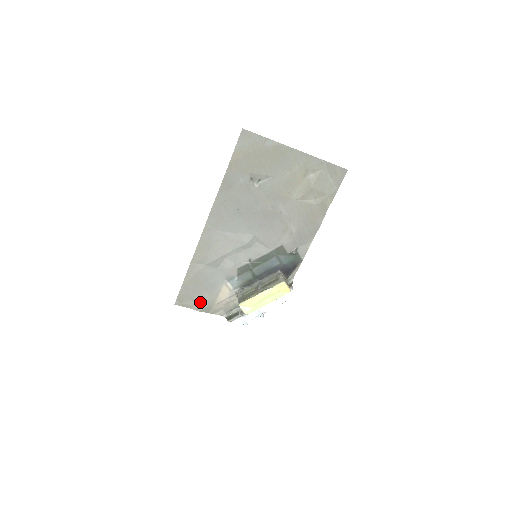
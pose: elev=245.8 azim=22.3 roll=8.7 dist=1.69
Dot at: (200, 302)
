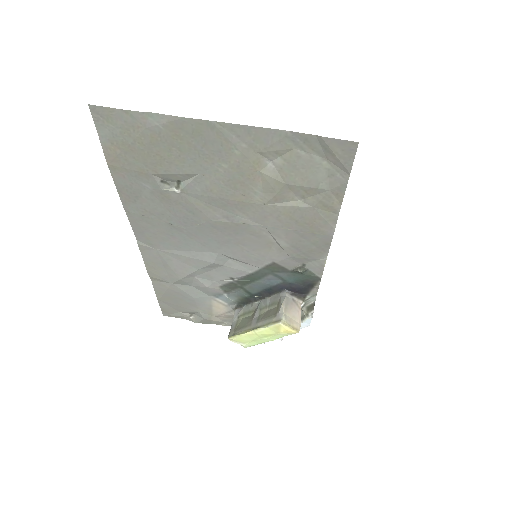
Dot at: (194, 314)
